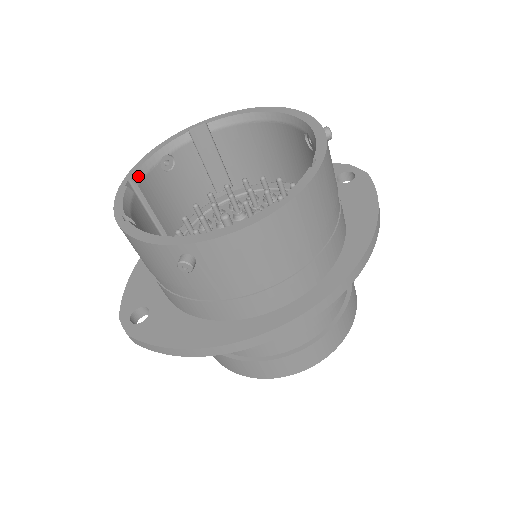
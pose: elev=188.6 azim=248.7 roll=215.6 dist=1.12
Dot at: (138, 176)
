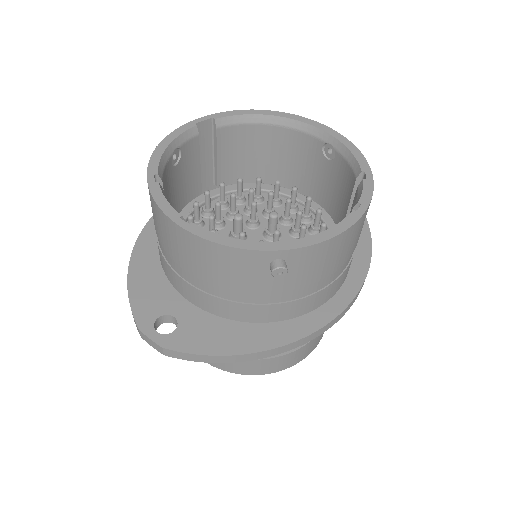
Dot at: (160, 170)
